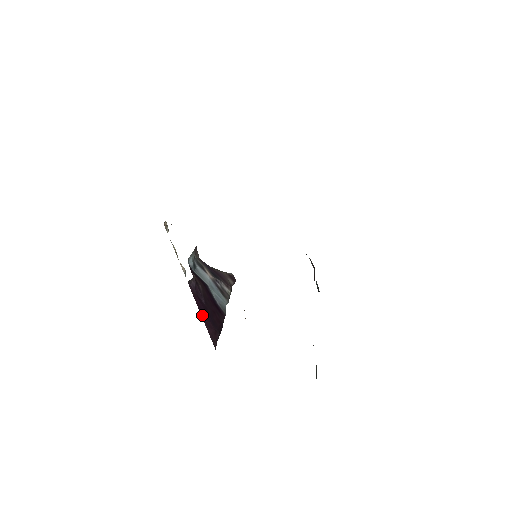
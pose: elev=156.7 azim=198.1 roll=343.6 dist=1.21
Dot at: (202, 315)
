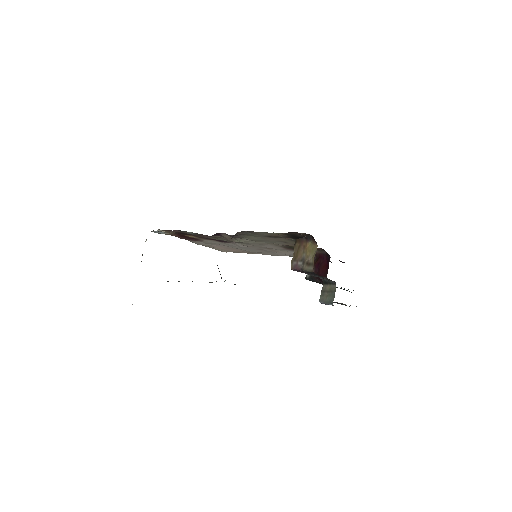
Dot at: occluded
